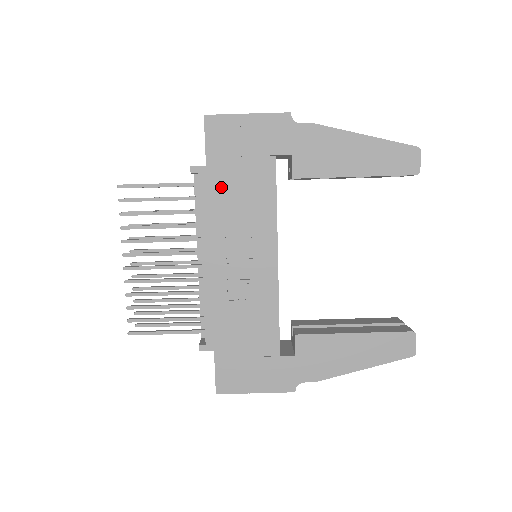
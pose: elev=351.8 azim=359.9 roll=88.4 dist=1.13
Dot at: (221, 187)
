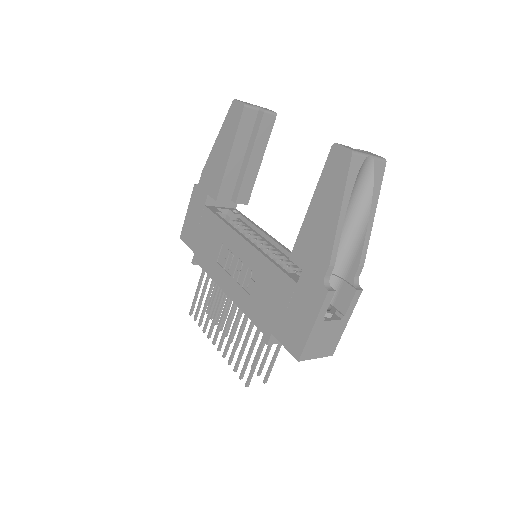
Dot at: (204, 251)
